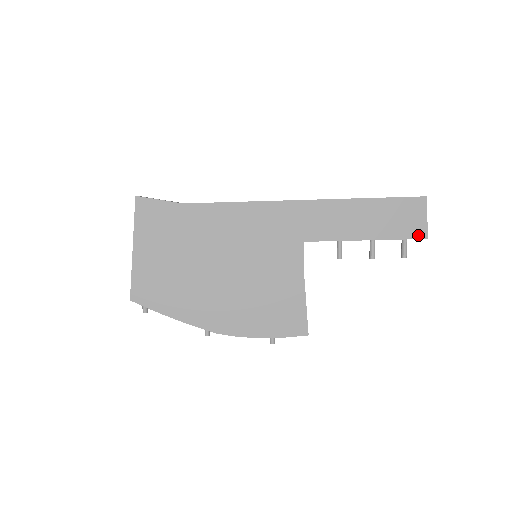
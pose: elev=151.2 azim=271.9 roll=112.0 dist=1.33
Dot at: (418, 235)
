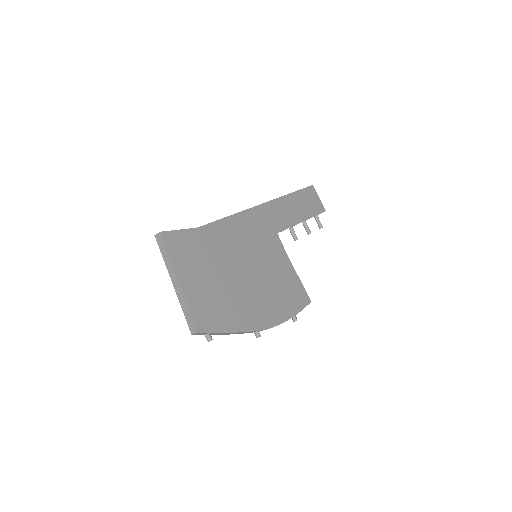
Dot at: (321, 210)
